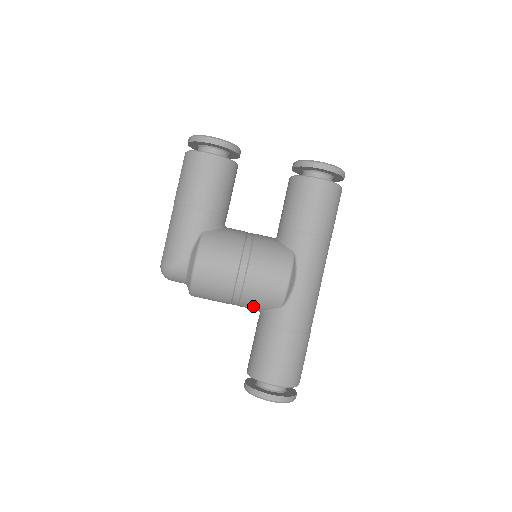
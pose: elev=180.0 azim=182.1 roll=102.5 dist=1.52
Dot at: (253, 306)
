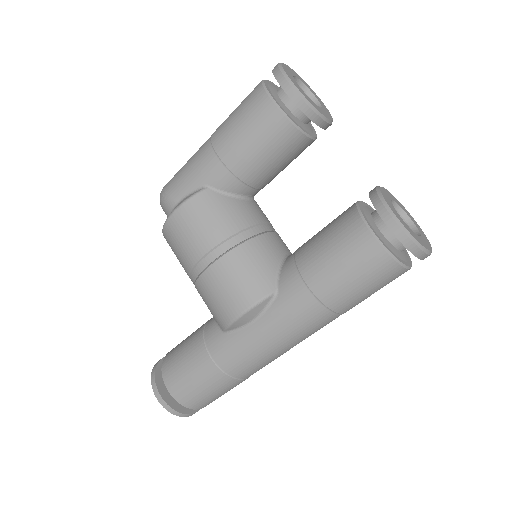
Dot at: occluded
